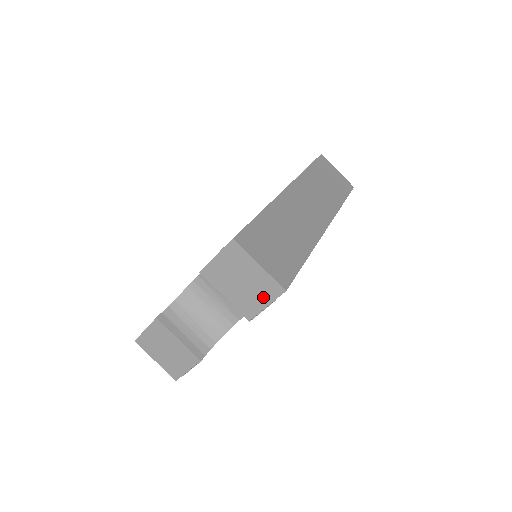
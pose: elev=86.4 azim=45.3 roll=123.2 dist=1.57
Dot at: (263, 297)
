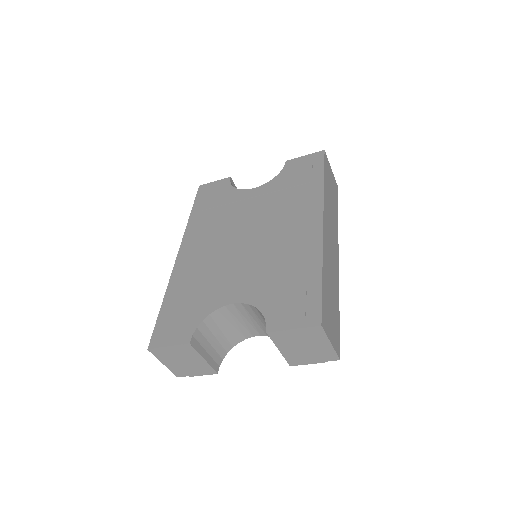
Dot at: (316, 358)
